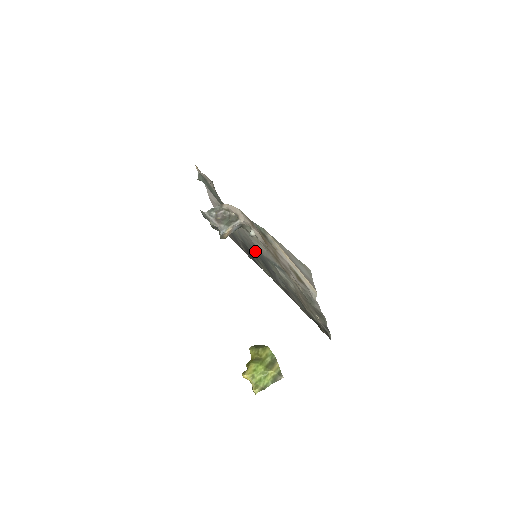
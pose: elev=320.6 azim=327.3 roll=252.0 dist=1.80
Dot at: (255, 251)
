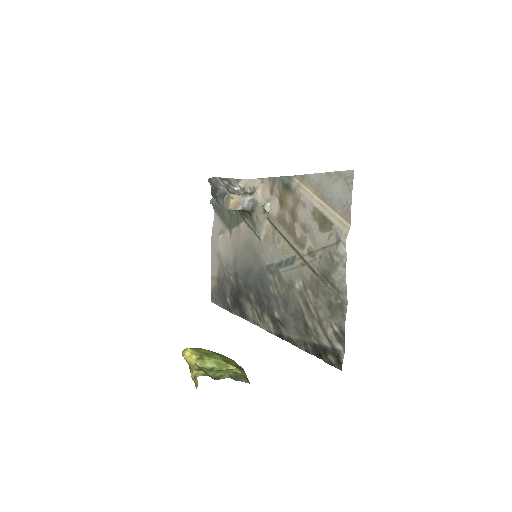
Dot at: (250, 276)
